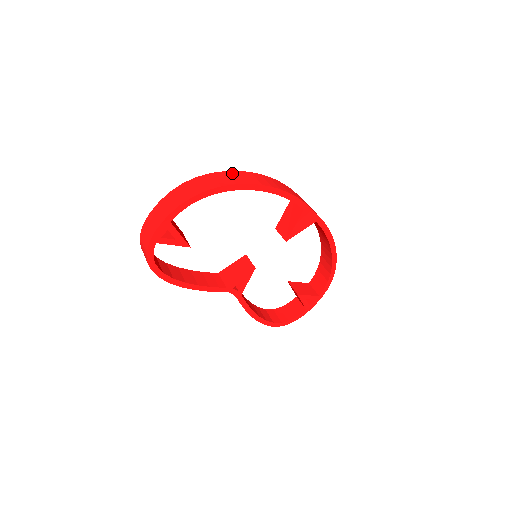
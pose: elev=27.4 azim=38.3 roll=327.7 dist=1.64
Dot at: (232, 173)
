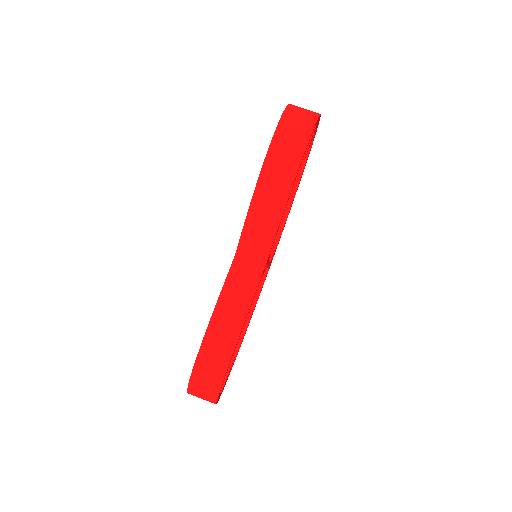
Dot at: occluded
